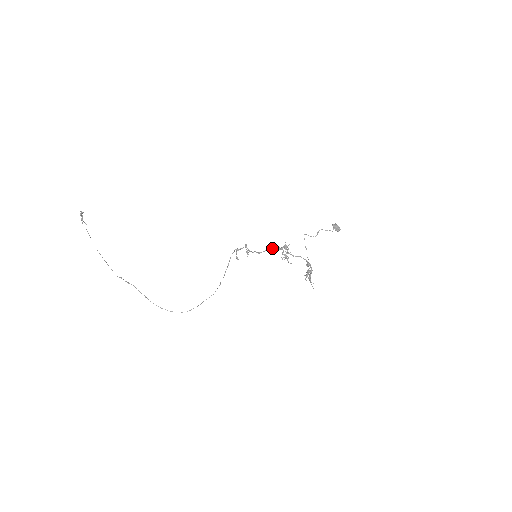
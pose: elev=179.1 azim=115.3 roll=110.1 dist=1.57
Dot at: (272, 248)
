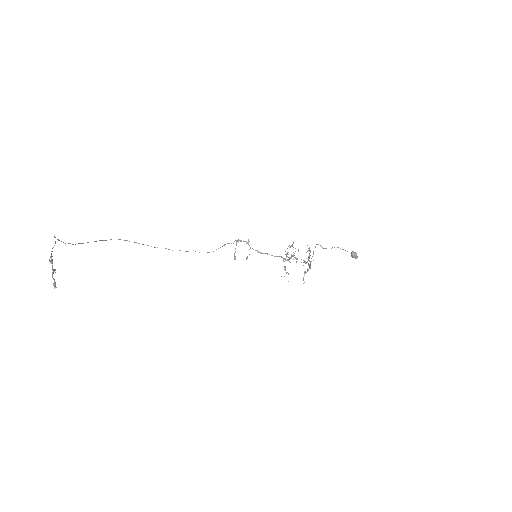
Dot at: occluded
